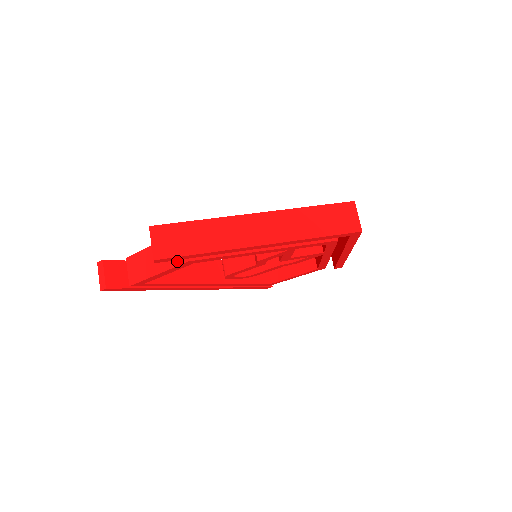
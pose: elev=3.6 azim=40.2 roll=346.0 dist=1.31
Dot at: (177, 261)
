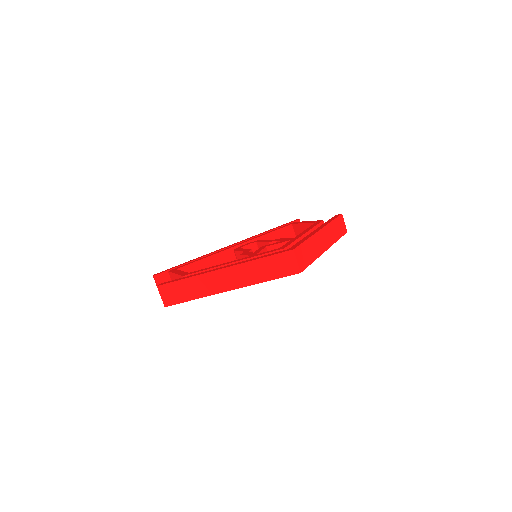
Dot at: occluded
